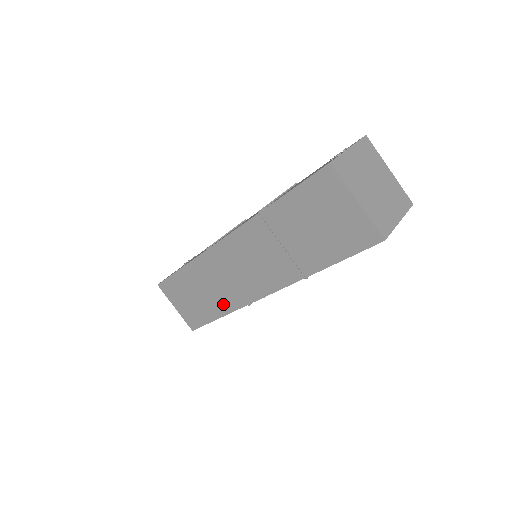
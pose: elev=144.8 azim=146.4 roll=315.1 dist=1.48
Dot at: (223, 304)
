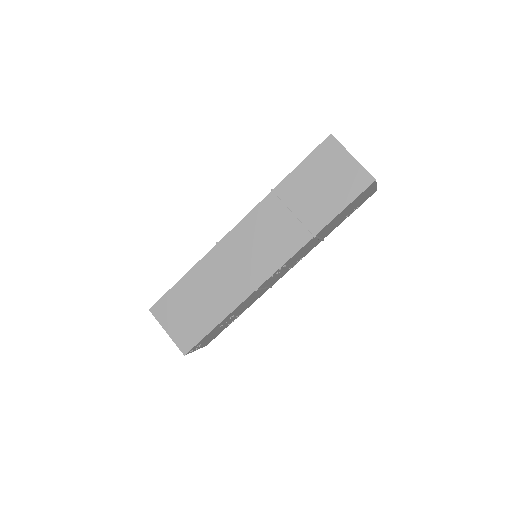
Dot at: (228, 301)
